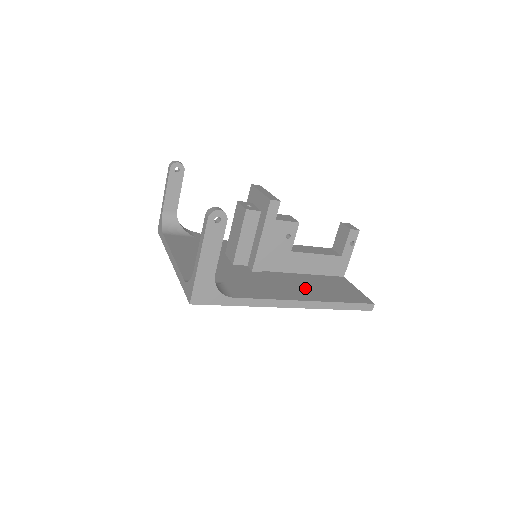
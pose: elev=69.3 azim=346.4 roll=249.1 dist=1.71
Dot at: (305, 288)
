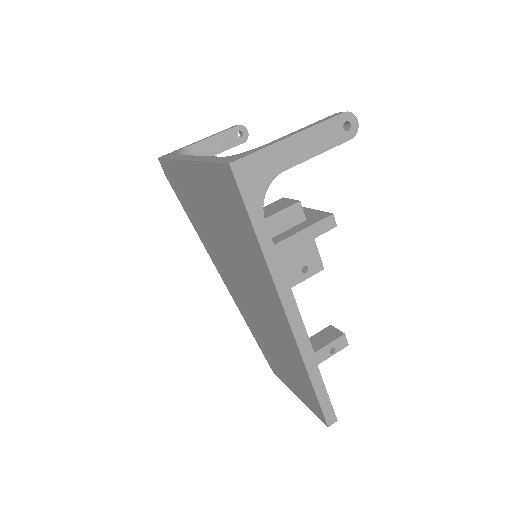
Dot at: occluded
